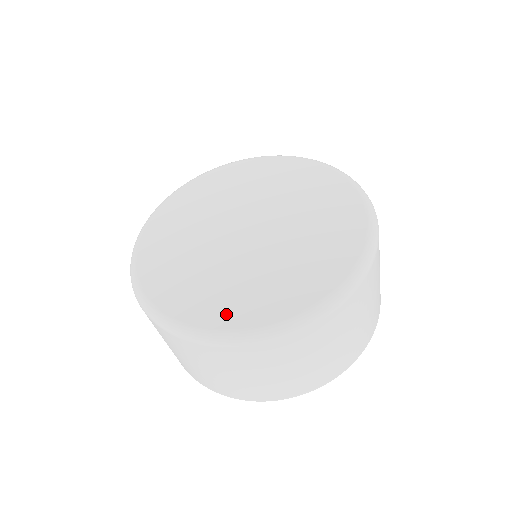
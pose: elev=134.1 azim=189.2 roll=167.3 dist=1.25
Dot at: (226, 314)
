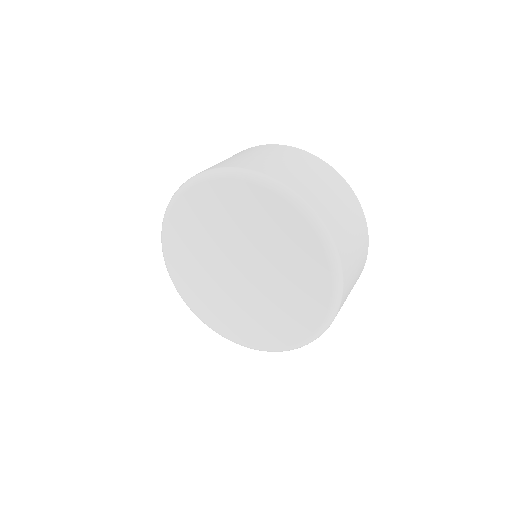
Dot at: (262, 339)
